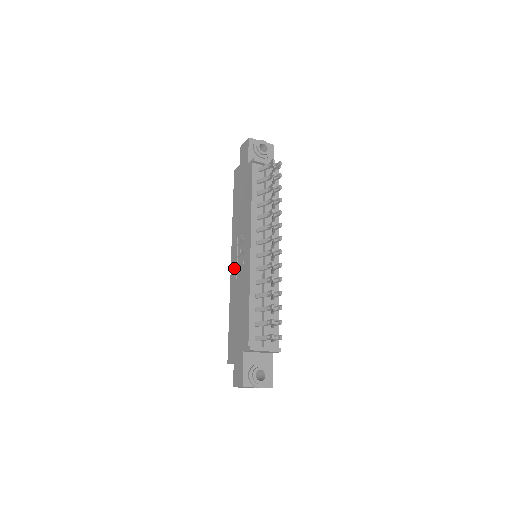
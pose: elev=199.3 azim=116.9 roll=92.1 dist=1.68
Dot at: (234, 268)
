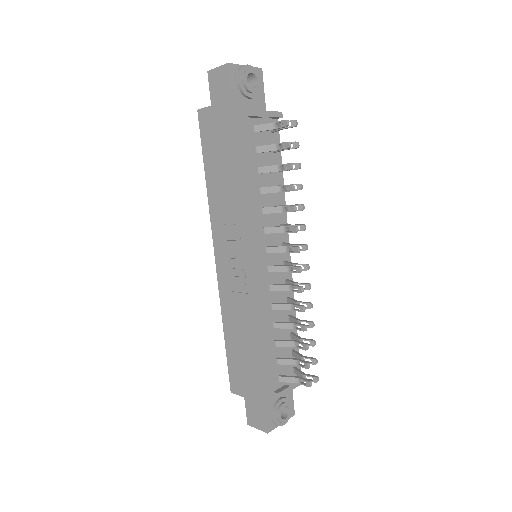
Dot at: (225, 273)
